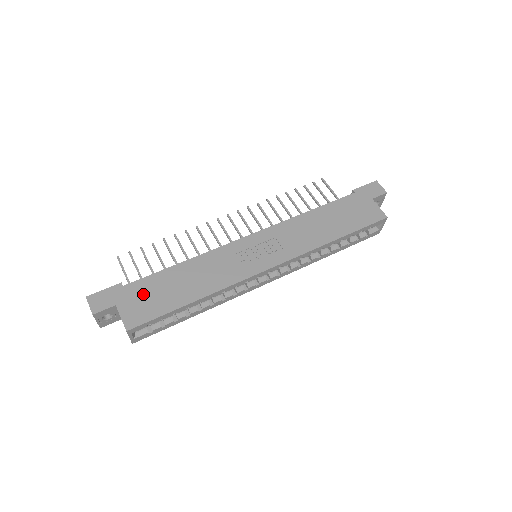
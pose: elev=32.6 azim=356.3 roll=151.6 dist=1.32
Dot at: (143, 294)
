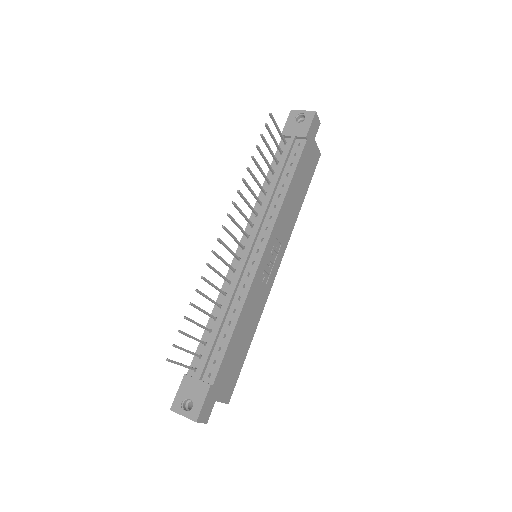
Dot at: (226, 374)
